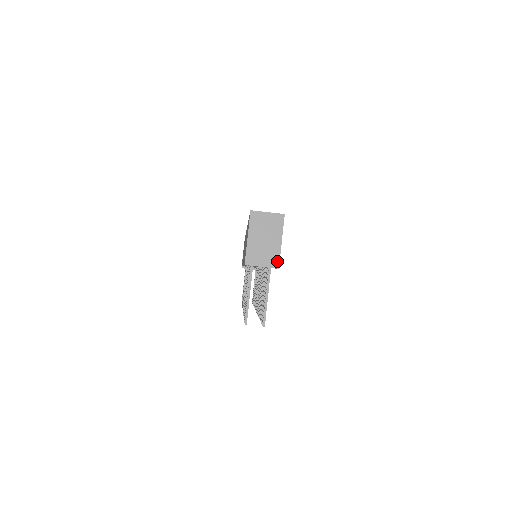
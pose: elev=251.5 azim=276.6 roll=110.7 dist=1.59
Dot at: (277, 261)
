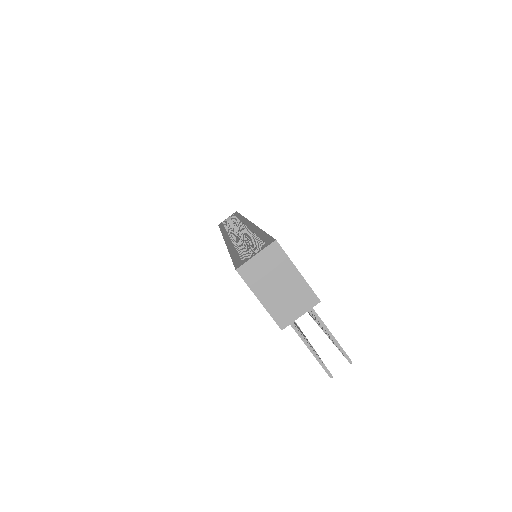
Dot at: (312, 296)
